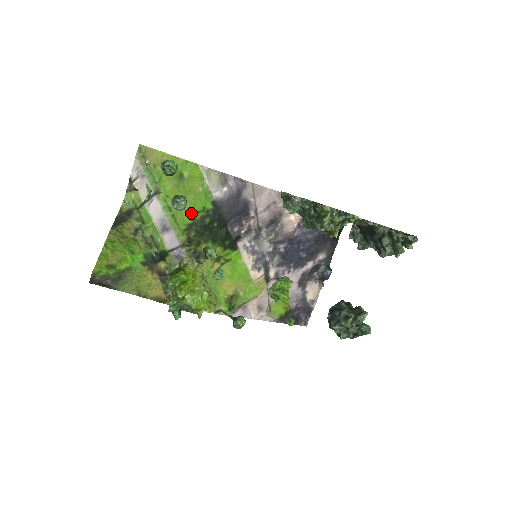
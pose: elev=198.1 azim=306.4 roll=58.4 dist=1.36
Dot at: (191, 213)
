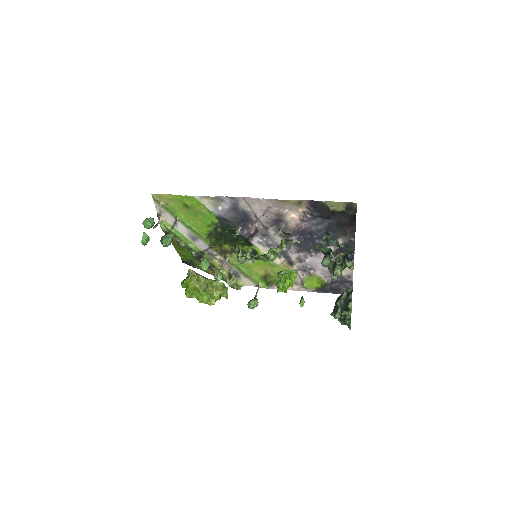
Dot at: (205, 227)
